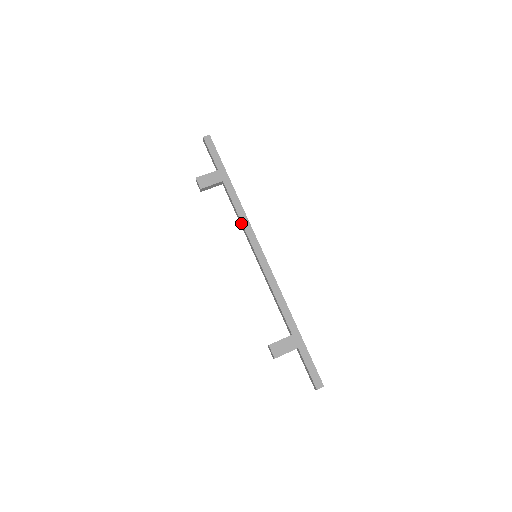
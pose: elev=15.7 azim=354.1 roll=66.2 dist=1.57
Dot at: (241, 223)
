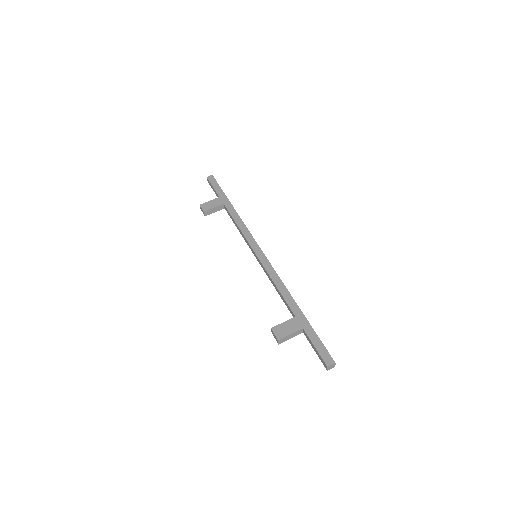
Dot at: (241, 232)
